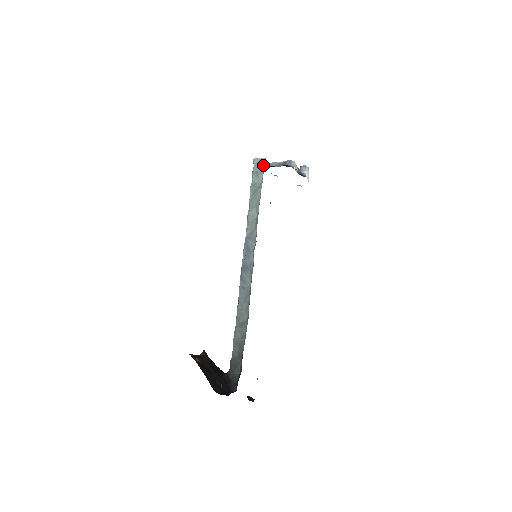
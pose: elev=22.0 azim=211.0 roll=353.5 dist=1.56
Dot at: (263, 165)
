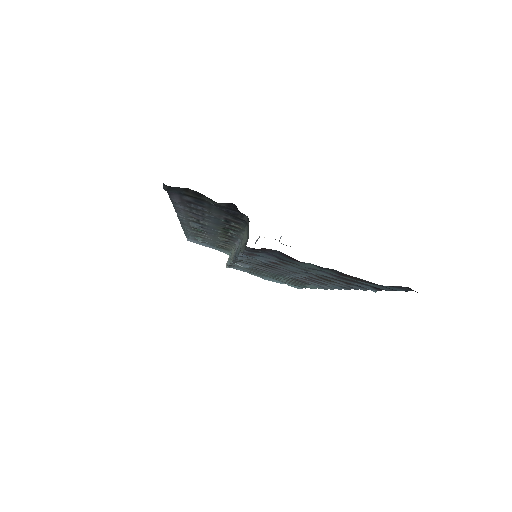
Dot at: occluded
